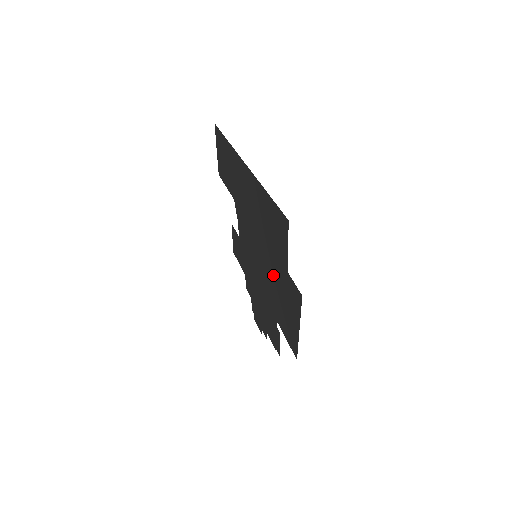
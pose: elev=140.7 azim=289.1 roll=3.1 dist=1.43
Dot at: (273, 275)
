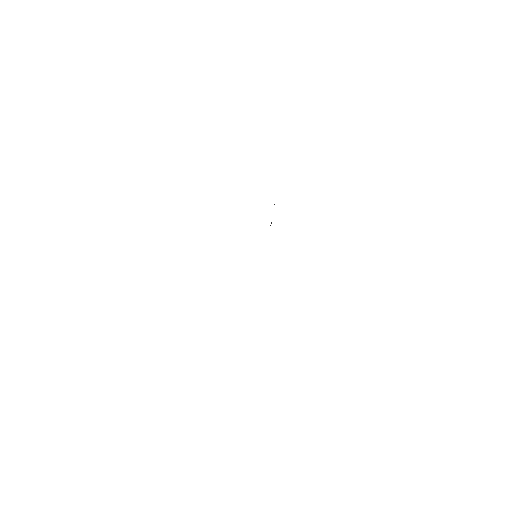
Dot at: occluded
